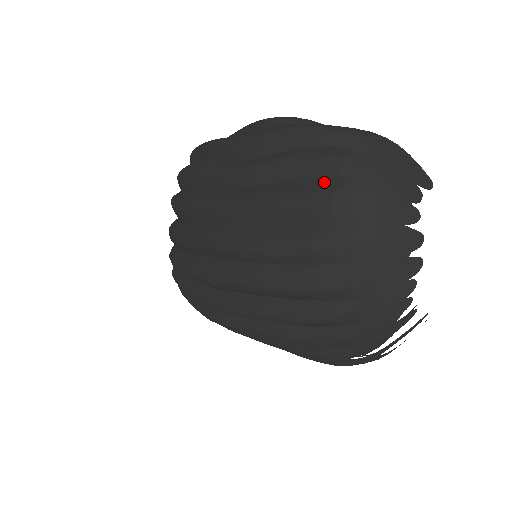
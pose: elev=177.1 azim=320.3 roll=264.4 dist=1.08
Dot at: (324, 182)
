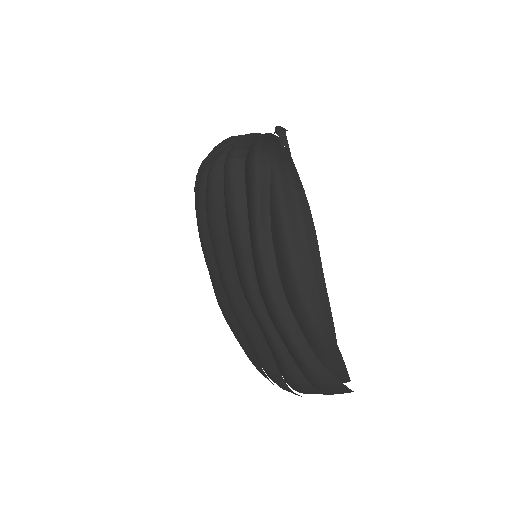
Dot at: (276, 373)
